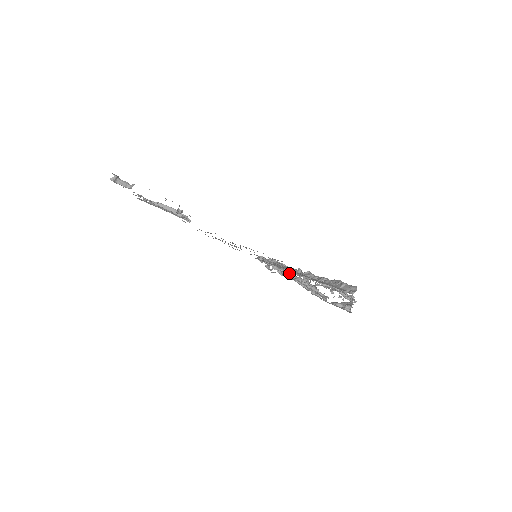
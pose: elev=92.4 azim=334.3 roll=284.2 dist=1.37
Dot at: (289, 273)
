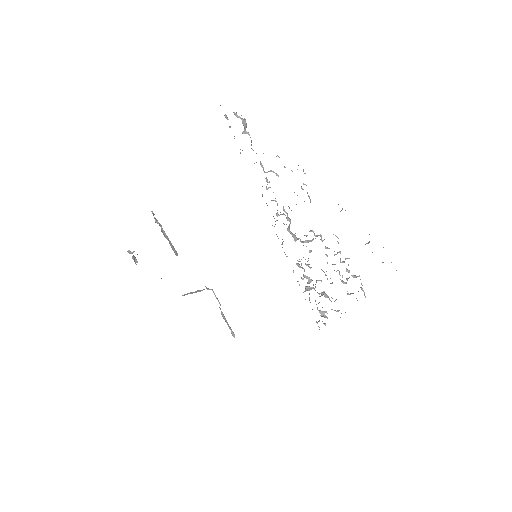
Dot at: occluded
